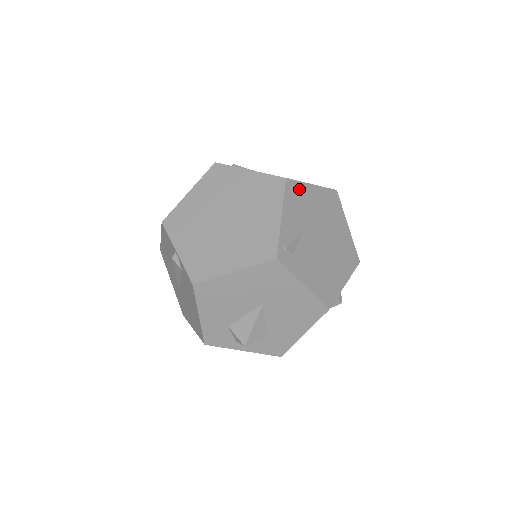
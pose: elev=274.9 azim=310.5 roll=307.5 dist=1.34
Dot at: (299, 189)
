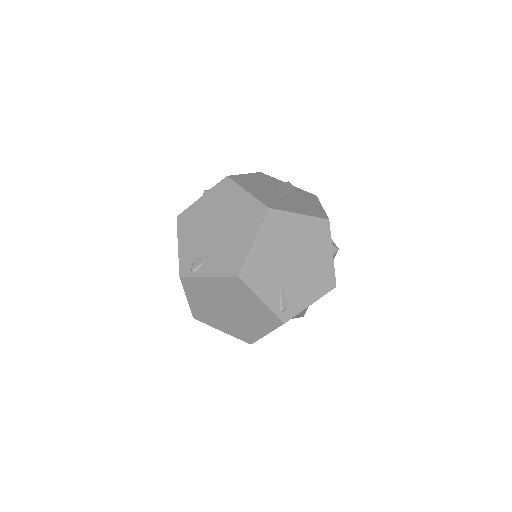
Dot at: (251, 265)
